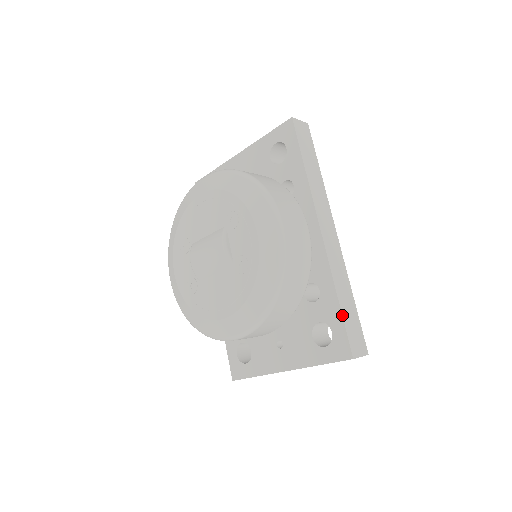
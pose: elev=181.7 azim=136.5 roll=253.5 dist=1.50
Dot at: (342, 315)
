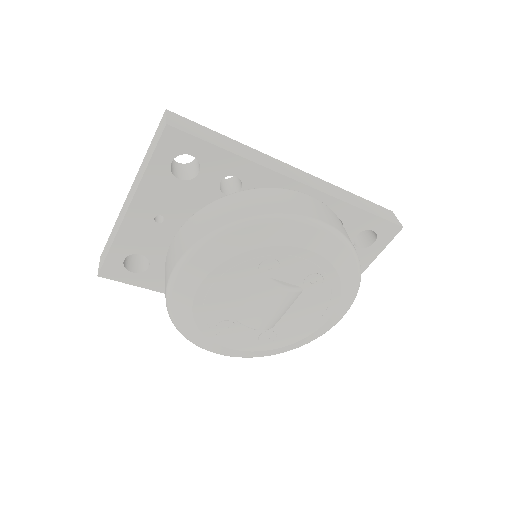
Dot at: (373, 214)
